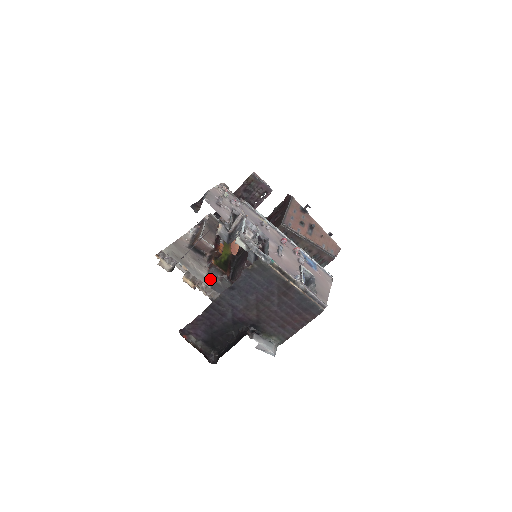
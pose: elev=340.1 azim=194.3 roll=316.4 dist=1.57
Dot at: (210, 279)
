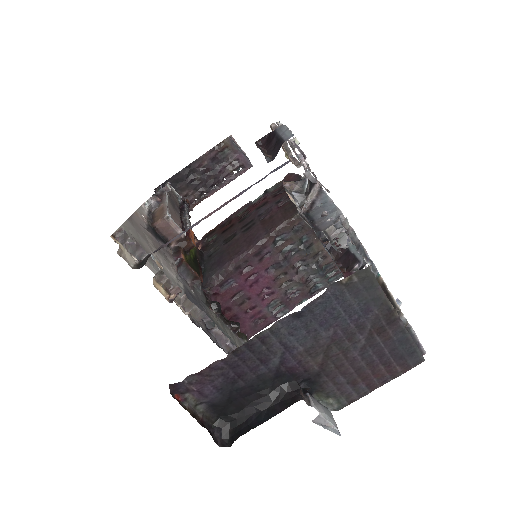
Dot at: (182, 285)
